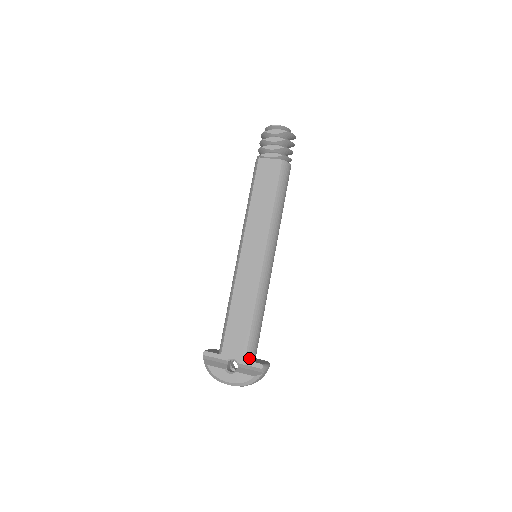
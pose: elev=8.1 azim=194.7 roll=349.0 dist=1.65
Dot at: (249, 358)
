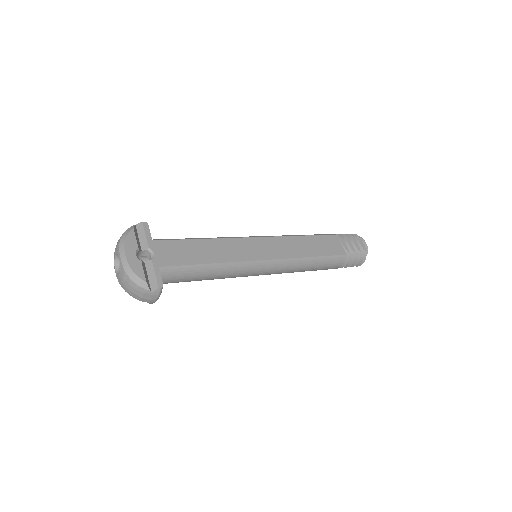
Dot at: (161, 272)
